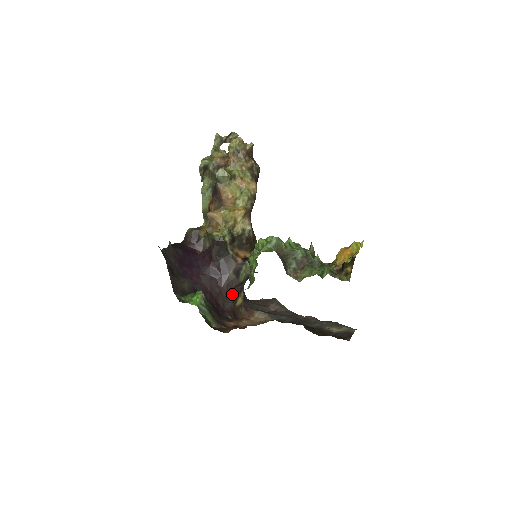
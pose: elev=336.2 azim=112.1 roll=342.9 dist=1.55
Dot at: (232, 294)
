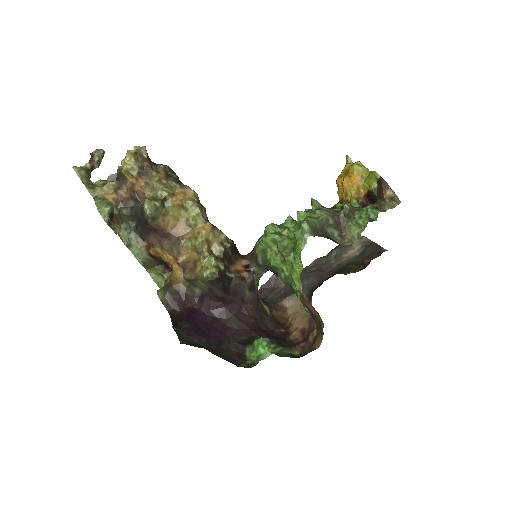
Dot at: (260, 310)
